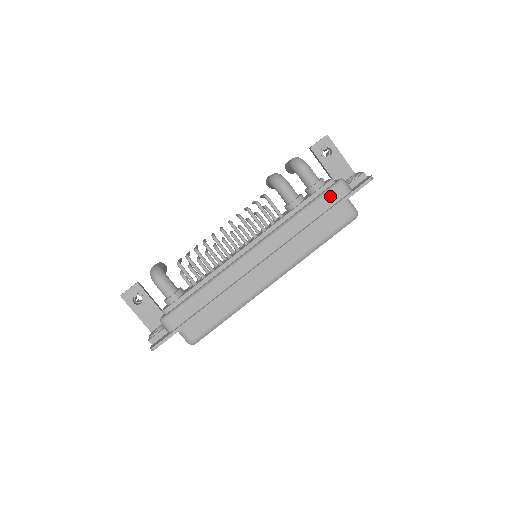
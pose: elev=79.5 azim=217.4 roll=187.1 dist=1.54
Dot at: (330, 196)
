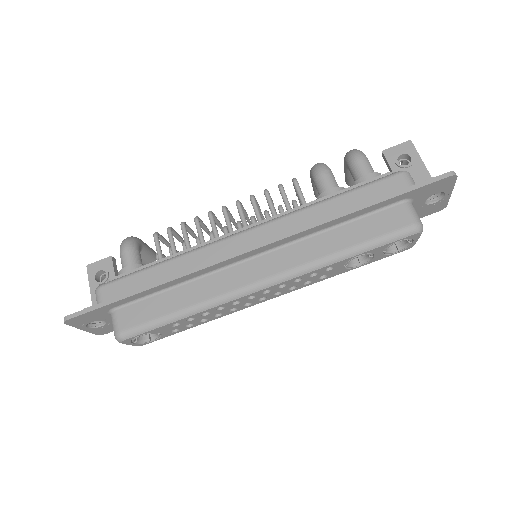
Dot at: (380, 186)
